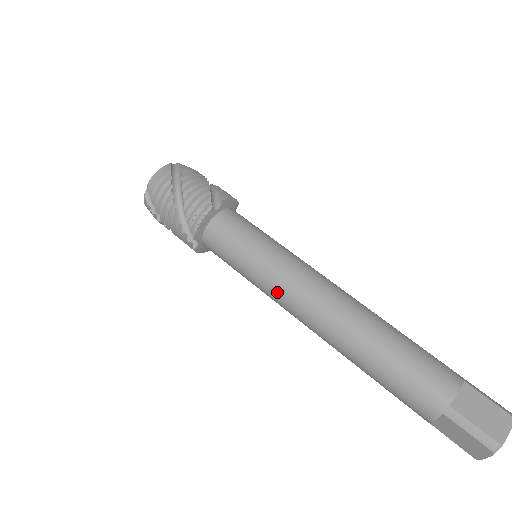
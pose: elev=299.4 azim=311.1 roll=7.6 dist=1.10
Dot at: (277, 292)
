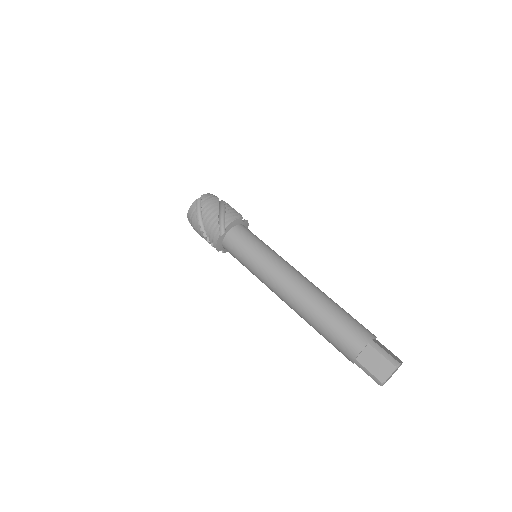
Dot at: (274, 267)
